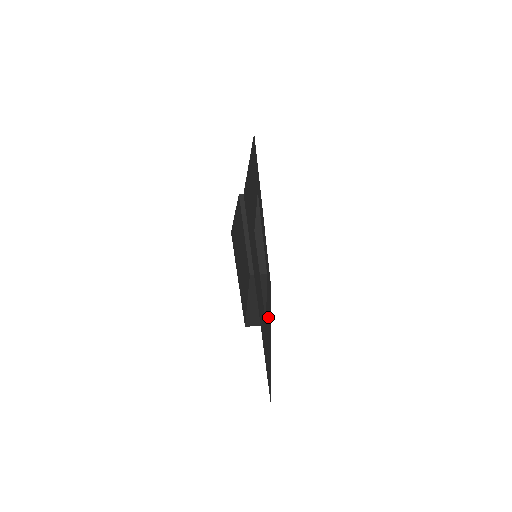
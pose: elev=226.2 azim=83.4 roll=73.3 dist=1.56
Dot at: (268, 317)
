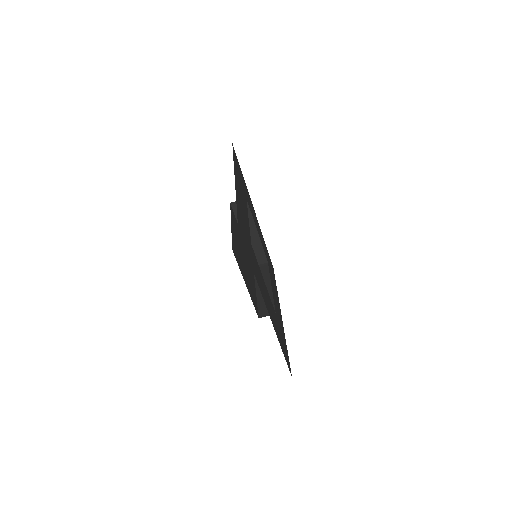
Dot at: (276, 302)
